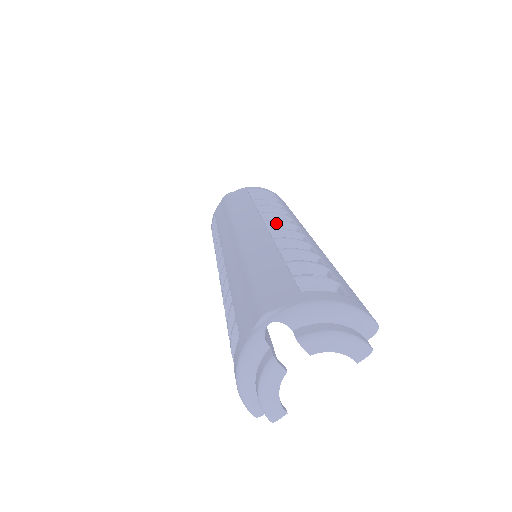
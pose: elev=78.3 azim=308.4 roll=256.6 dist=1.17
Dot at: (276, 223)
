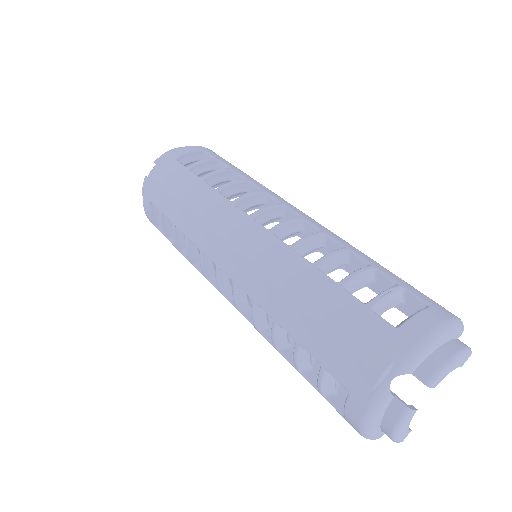
Dot at: (264, 213)
